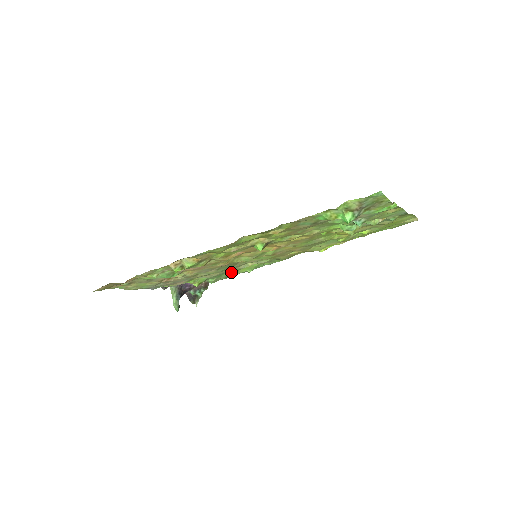
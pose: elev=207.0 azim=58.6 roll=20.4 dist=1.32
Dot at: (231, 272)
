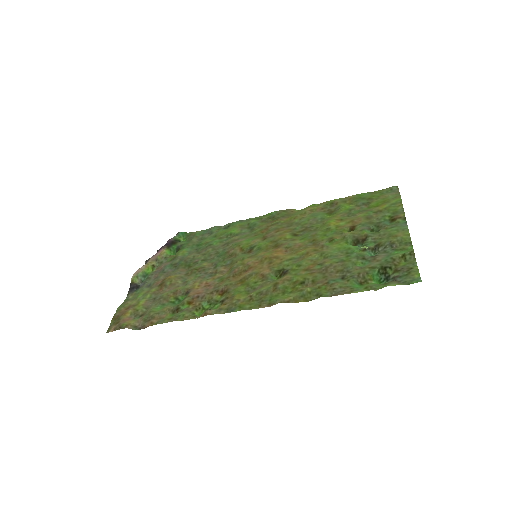
Dot at: (210, 239)
